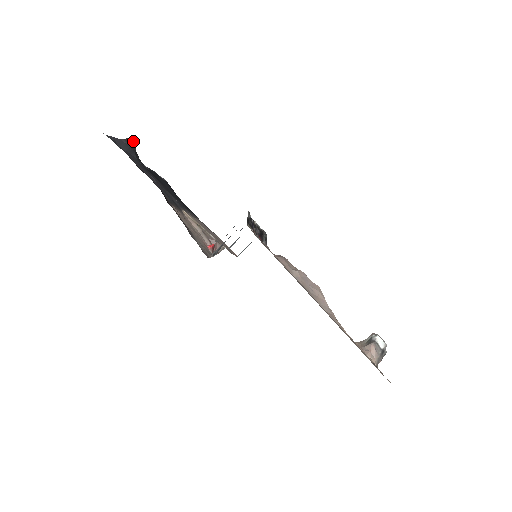
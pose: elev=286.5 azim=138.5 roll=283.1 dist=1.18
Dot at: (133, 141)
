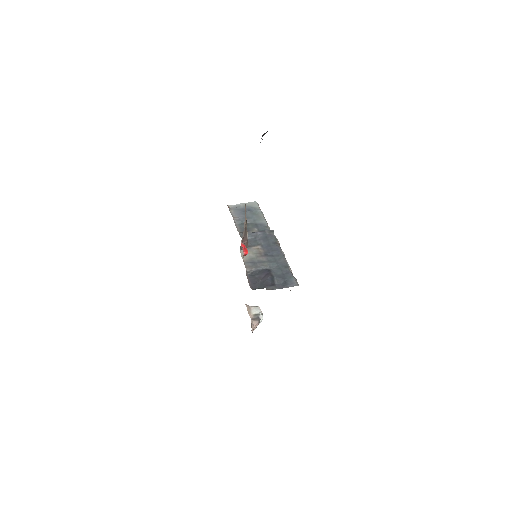
Dot at: occluded
